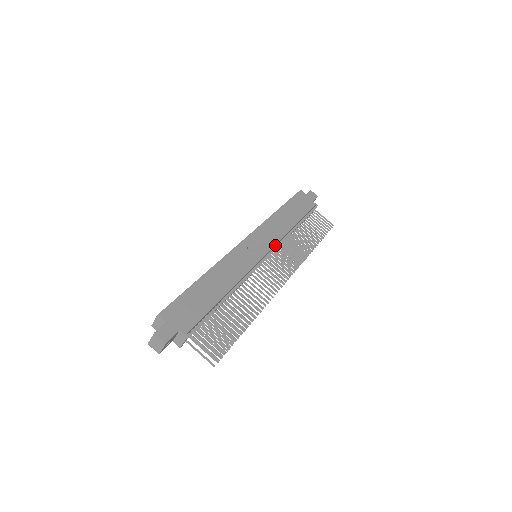
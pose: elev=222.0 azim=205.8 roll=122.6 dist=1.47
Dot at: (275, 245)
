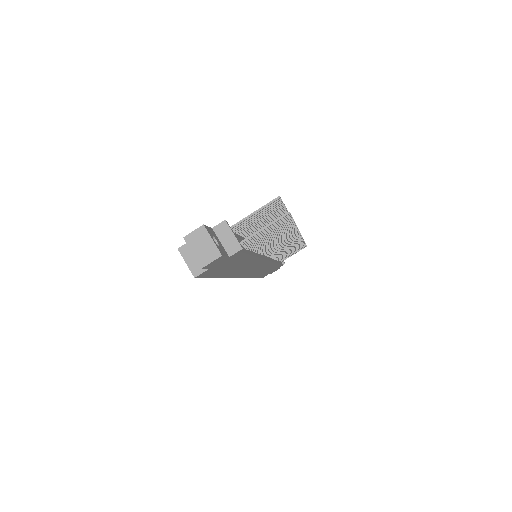
Dot at: occluded
